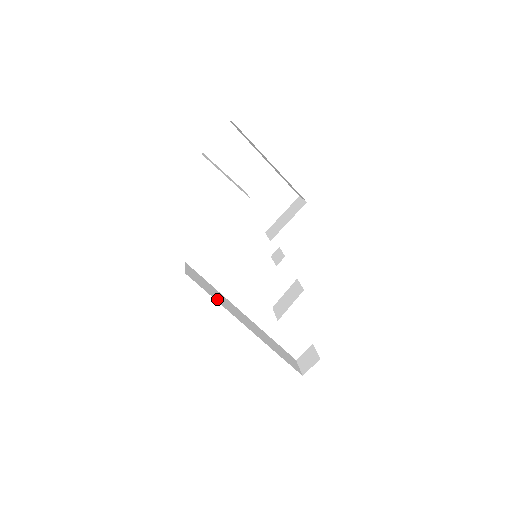
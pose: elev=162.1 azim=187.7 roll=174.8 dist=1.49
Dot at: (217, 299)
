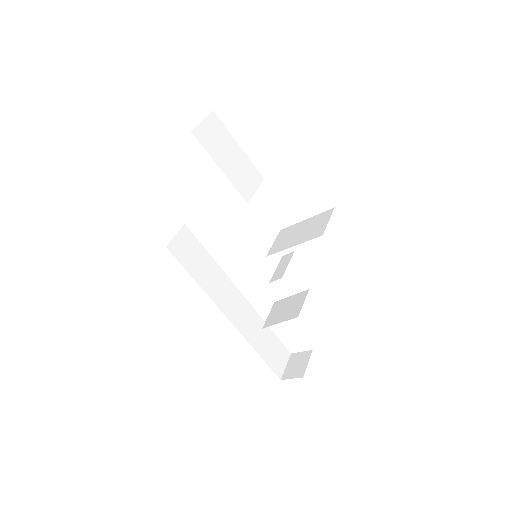
Dot at: (202, 280)
